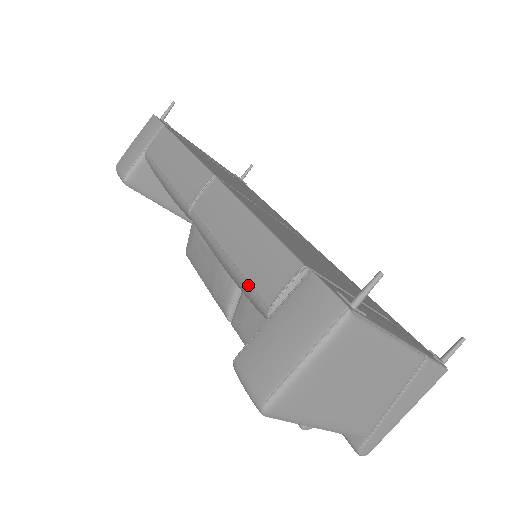
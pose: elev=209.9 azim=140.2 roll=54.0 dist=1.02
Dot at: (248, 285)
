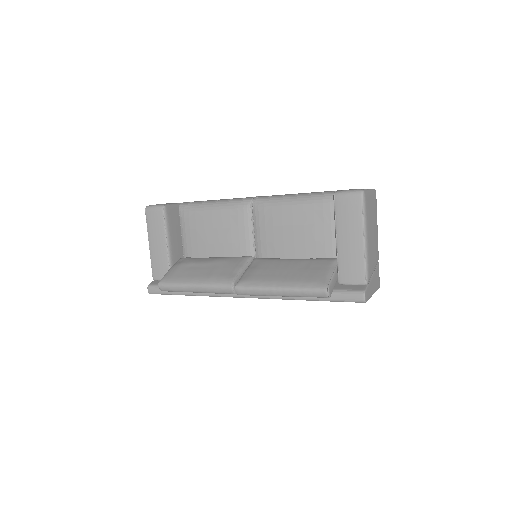
Dot at: (321, 193)
